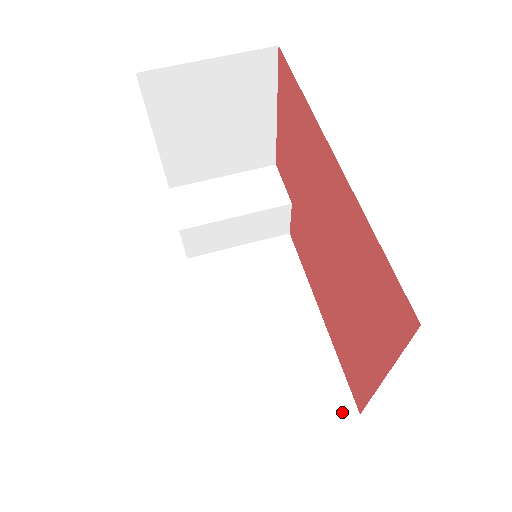
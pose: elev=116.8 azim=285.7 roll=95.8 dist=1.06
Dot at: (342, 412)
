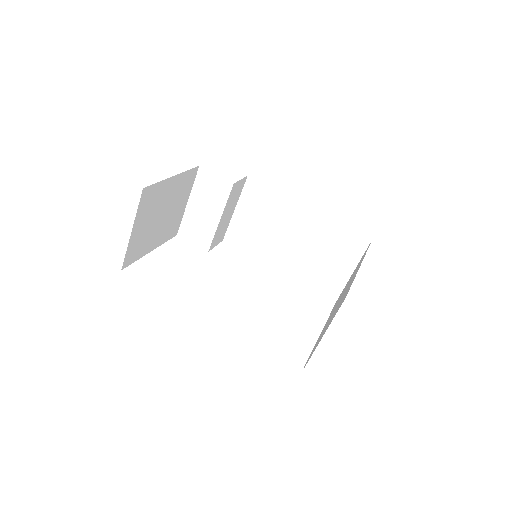
Dot at: (363, 246)
